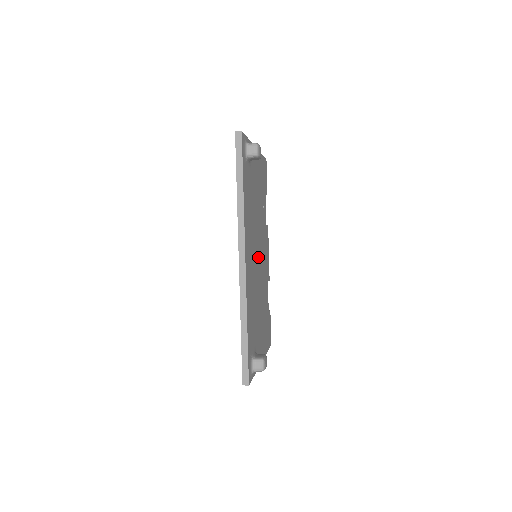
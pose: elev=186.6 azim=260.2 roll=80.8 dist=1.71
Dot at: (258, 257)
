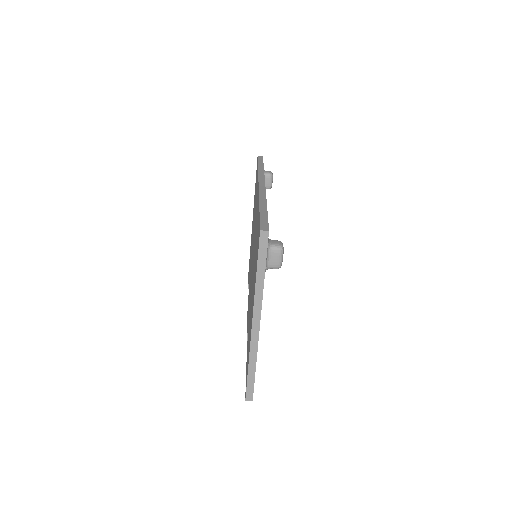
Dot at: occluded
